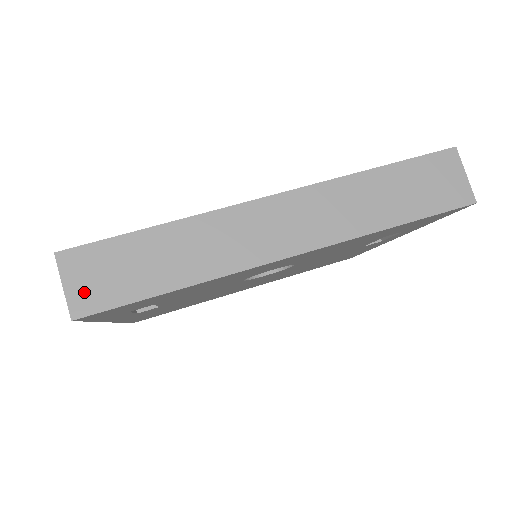
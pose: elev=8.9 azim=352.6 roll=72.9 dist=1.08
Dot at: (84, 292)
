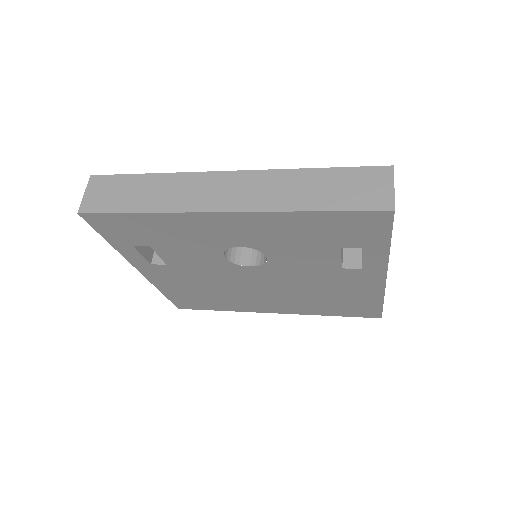
Dot at: (92, 200)
